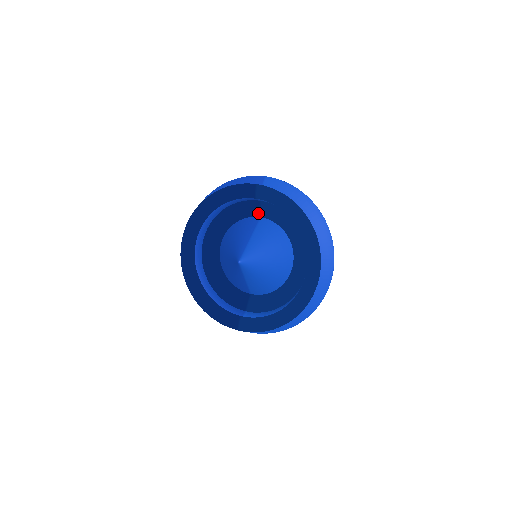
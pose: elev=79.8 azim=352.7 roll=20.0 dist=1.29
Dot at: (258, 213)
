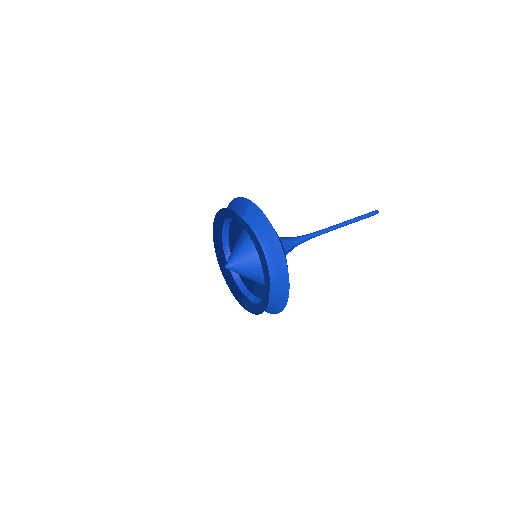
Dot at: occluded
